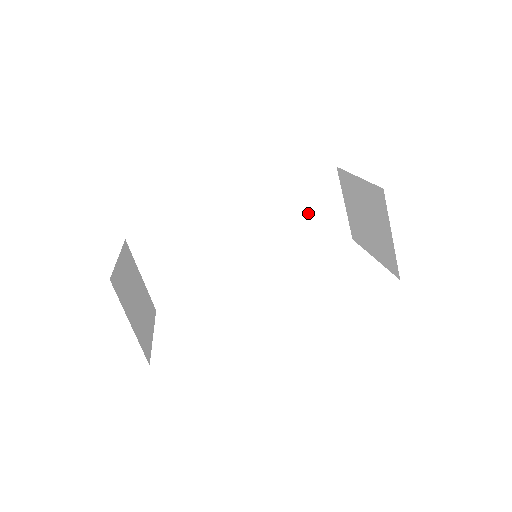
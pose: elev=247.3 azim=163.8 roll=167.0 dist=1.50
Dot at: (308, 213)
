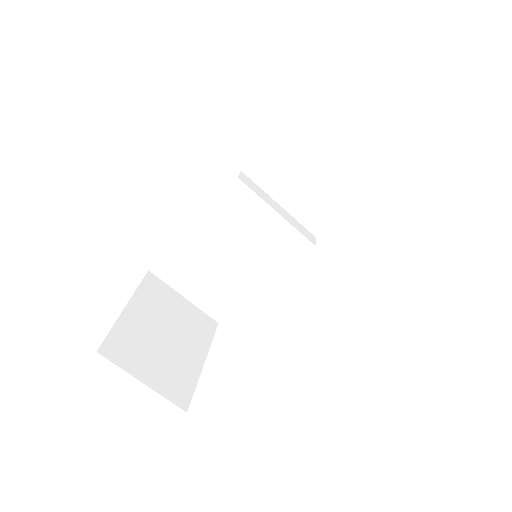
Dot at: (327, 156)
